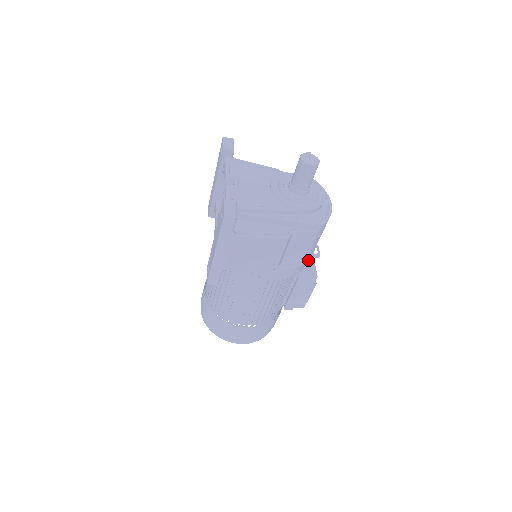
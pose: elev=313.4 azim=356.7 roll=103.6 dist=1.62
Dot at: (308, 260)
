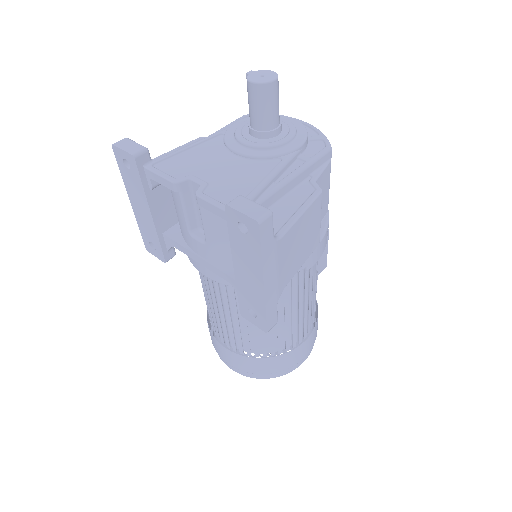
Dot at: occluded
